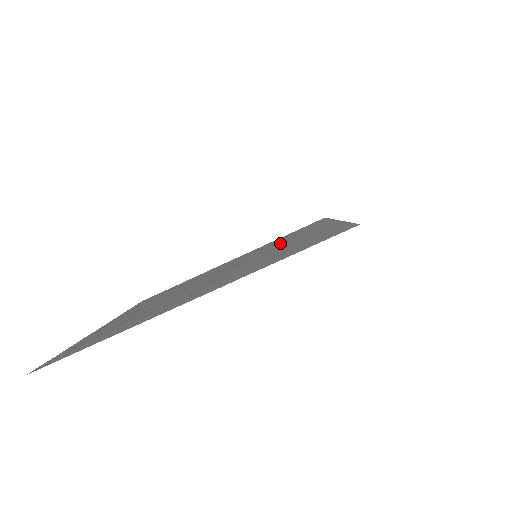
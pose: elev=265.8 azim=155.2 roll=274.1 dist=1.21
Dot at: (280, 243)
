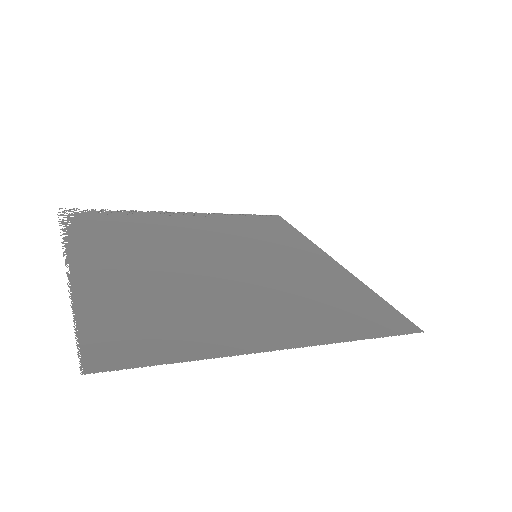
Dot at: (272, 248)
